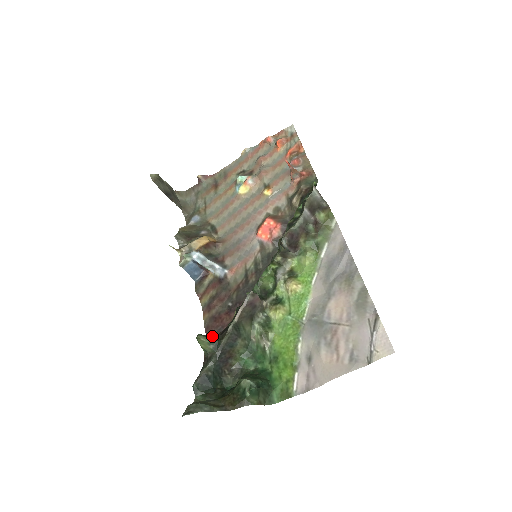
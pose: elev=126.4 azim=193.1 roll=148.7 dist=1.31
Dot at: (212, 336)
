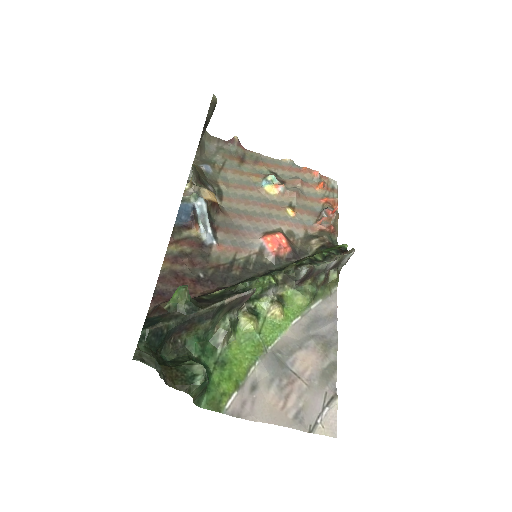
Dot at: (190, 296)
